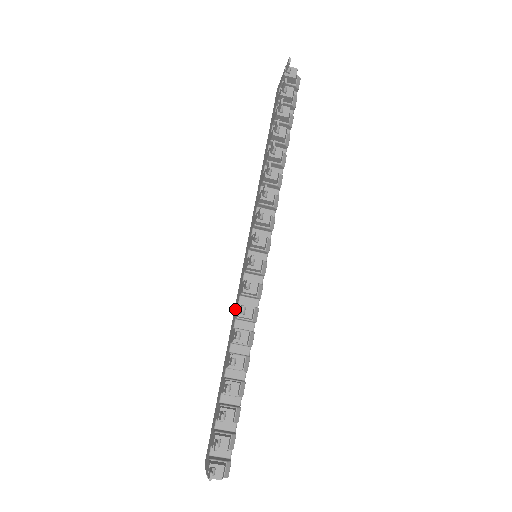
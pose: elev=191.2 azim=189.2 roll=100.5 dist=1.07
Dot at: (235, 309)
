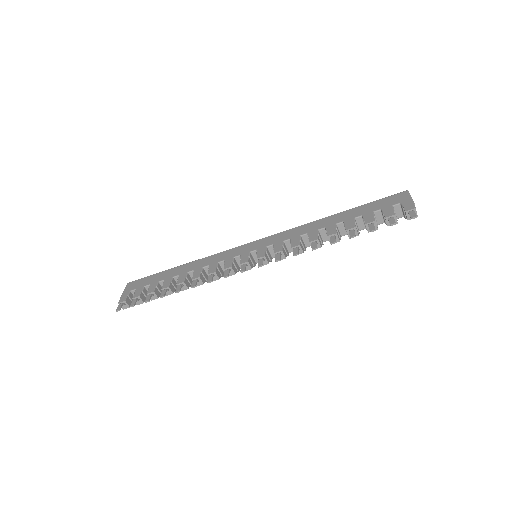
Dot at: (217, 257)
